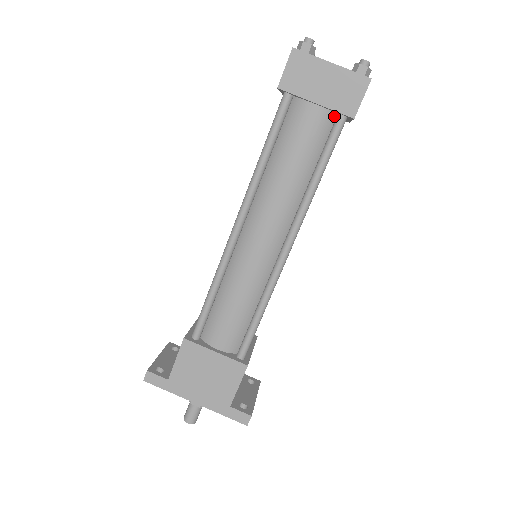
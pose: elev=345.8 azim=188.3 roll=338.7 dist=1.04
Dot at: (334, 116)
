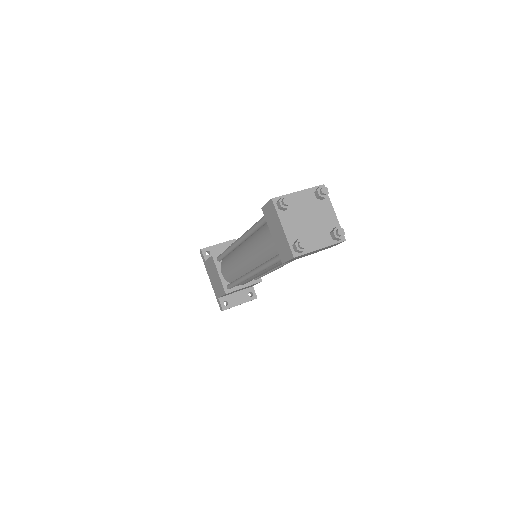
Dot at: occluded
